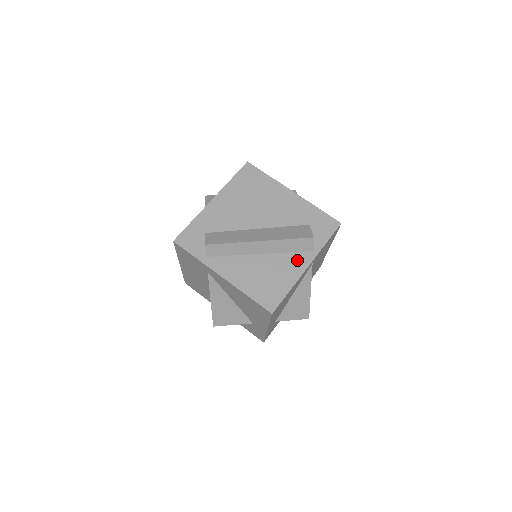
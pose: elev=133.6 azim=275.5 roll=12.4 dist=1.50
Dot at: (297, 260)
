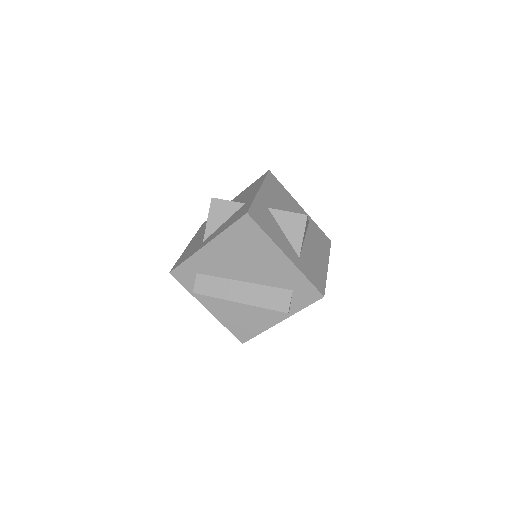
Dot at: (273, 315)
